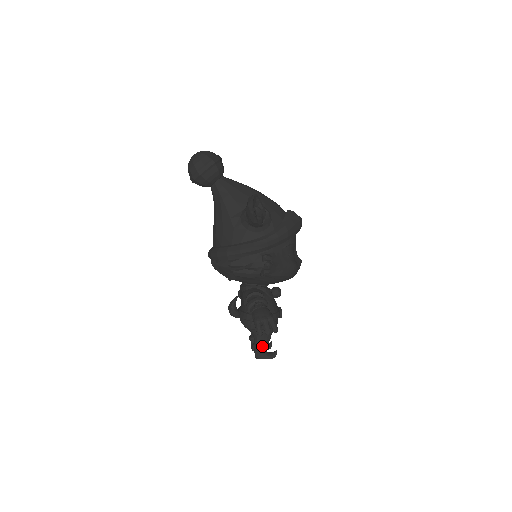
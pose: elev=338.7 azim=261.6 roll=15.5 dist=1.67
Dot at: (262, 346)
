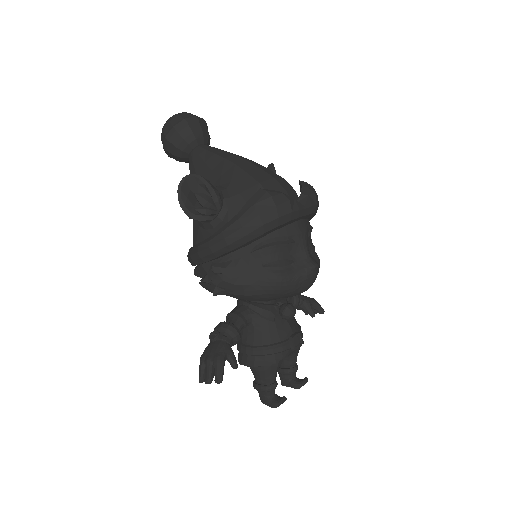
Dot at: (259, 387)
